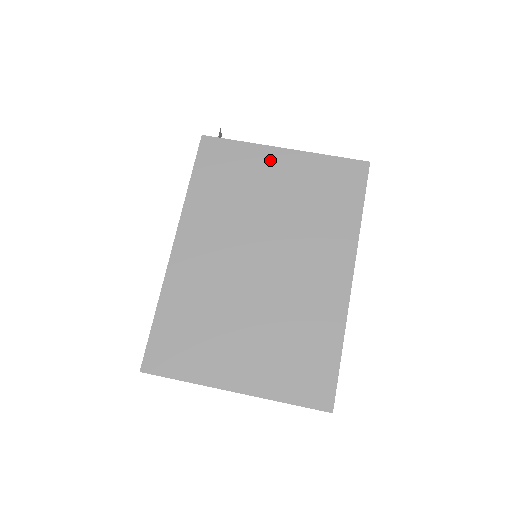
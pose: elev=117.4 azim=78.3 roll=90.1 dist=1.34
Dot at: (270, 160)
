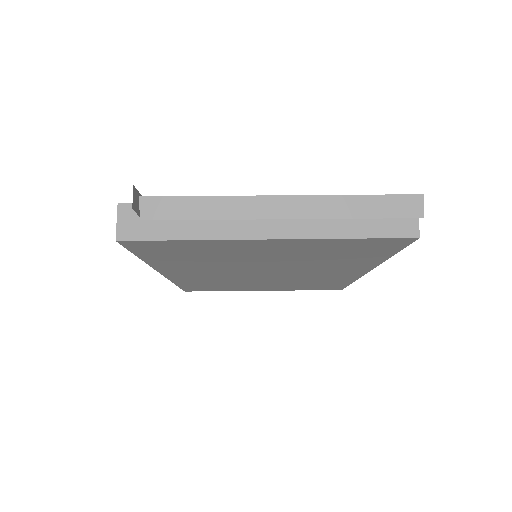
Dot at: (247, 246)
